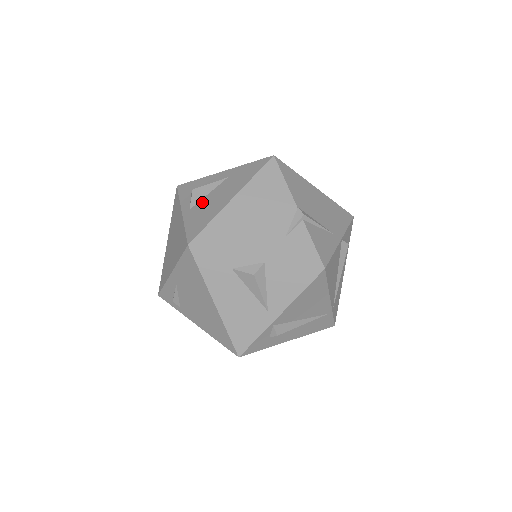
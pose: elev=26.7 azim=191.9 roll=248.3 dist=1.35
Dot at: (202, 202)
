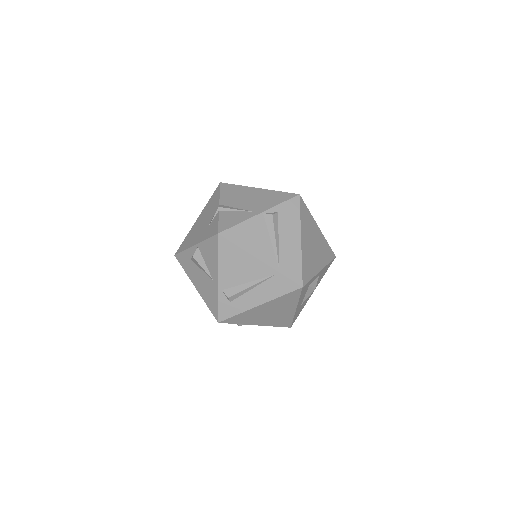
Dot at: occluded
